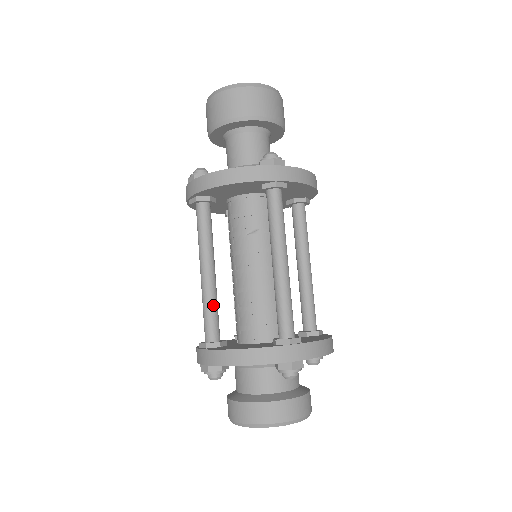
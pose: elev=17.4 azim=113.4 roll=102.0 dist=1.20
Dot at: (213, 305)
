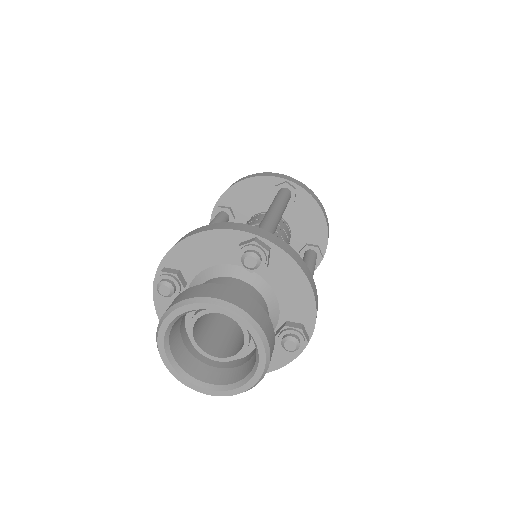
Dot at: occluded
